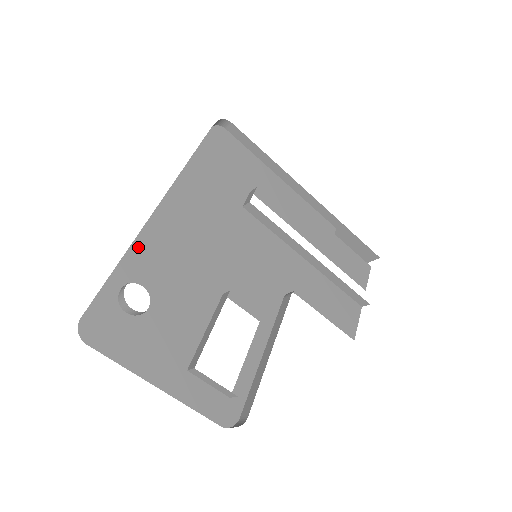
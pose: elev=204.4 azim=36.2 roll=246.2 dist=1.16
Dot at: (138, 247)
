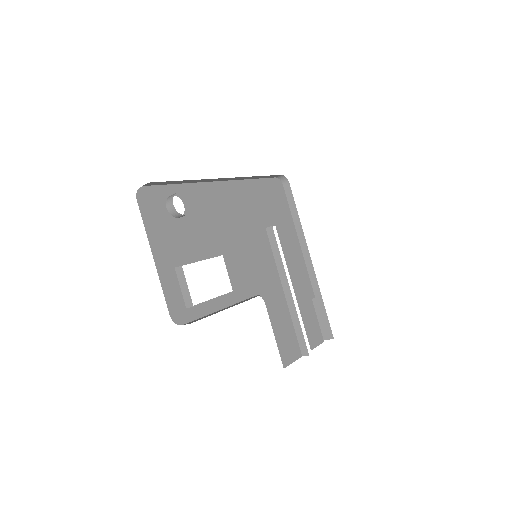
Dot at: (196, 187)
